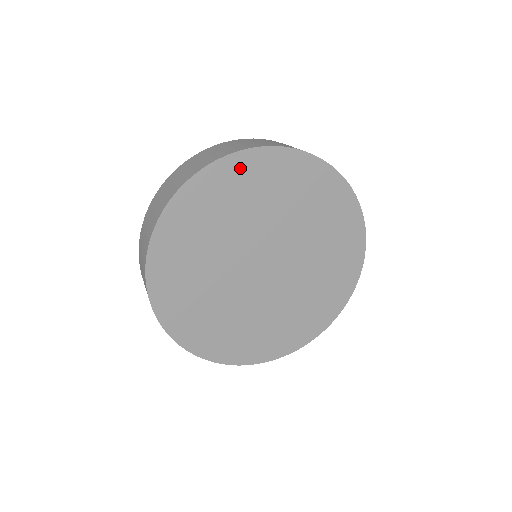
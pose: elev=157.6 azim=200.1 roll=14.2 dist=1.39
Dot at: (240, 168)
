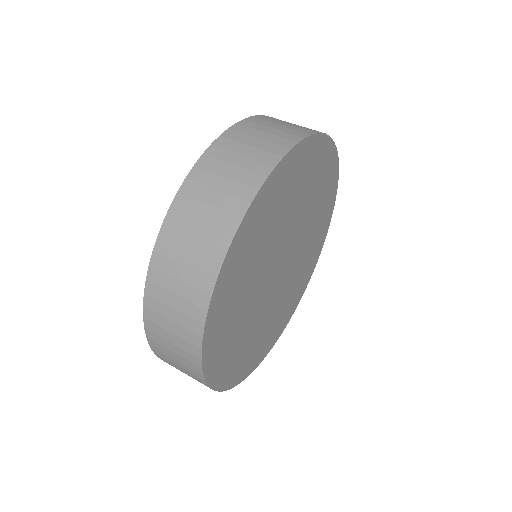
Dot at: (281, 177)
